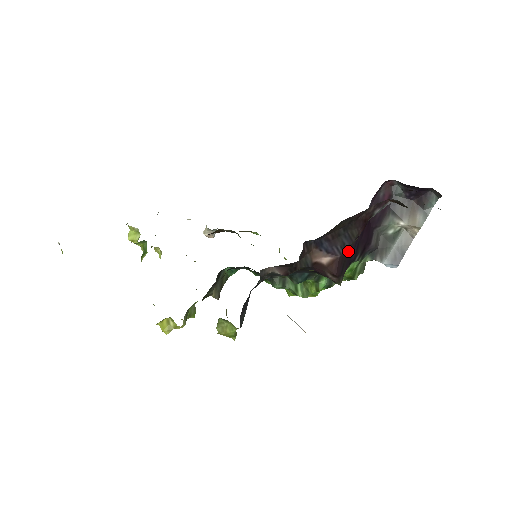
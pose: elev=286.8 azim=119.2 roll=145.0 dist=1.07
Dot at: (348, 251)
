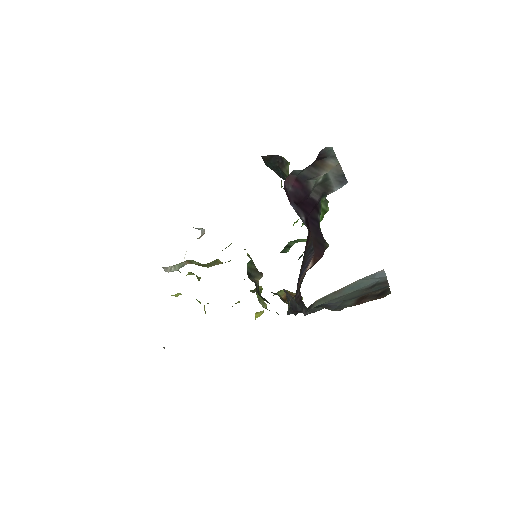
Dot at: (313, 236)
